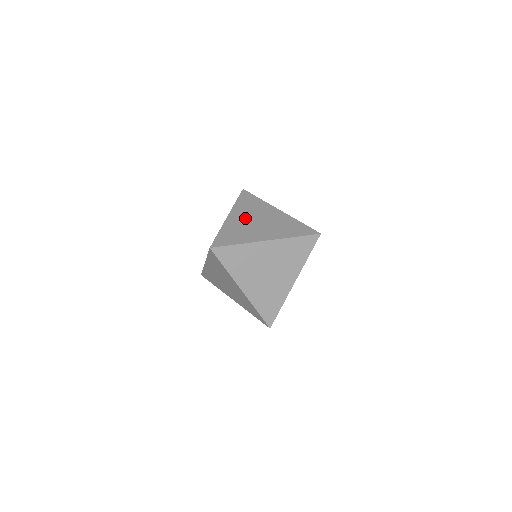
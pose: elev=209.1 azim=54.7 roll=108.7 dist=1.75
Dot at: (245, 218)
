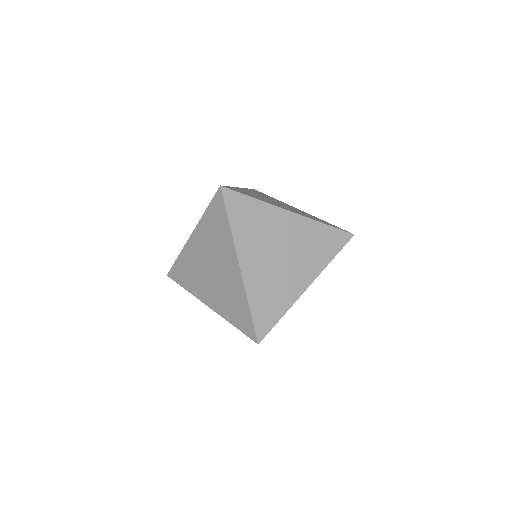
Dot at: (261, 196)
